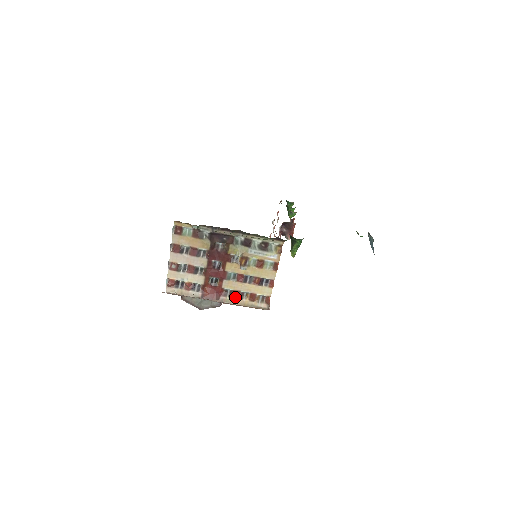
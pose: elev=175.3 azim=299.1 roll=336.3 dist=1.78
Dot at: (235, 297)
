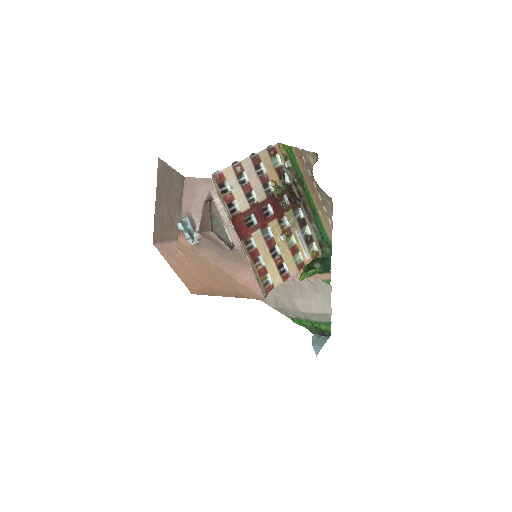
Dot at: (251, 255)
